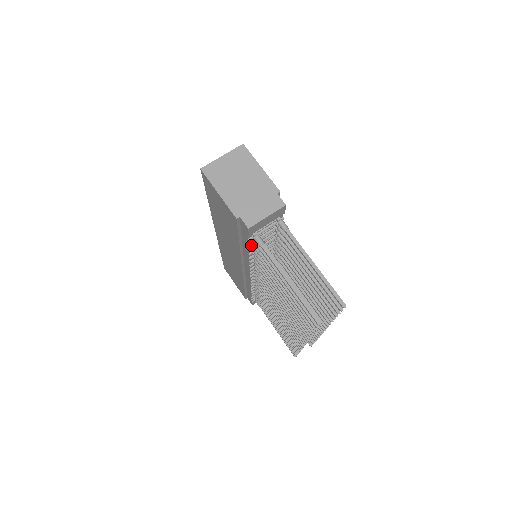
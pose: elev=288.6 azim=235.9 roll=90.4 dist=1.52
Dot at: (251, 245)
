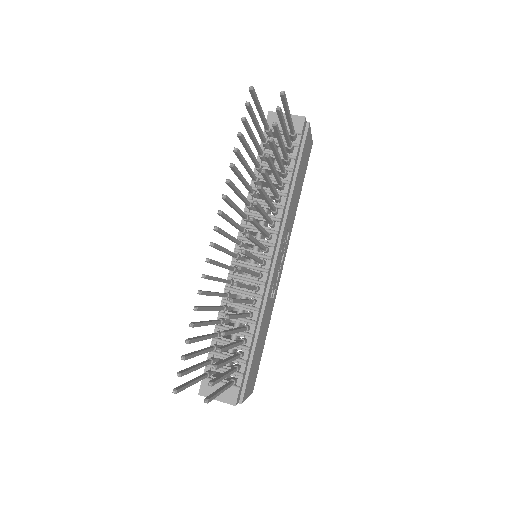
Dot at: (261, 159)
